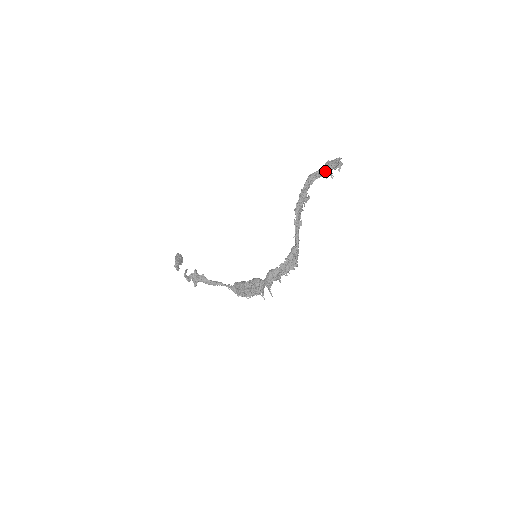
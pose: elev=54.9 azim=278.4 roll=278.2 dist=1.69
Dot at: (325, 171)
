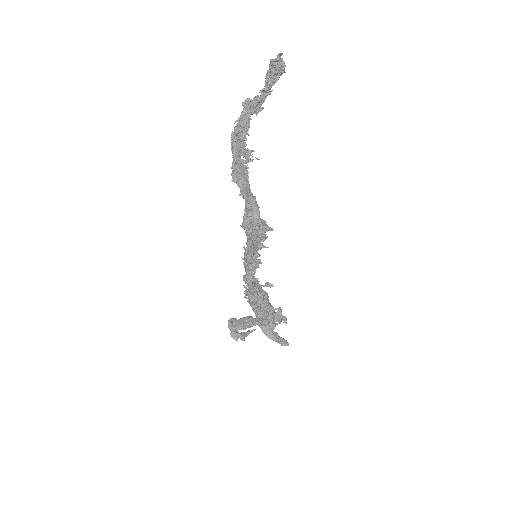
Dot at: (265, 85)
